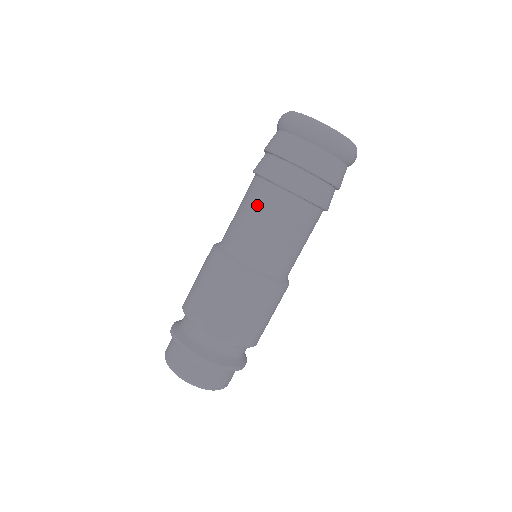
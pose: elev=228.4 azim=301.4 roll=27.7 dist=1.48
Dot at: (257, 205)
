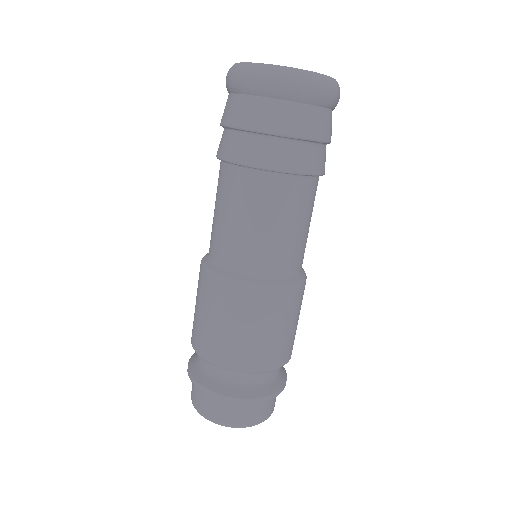
Dot at: (225, 197)
